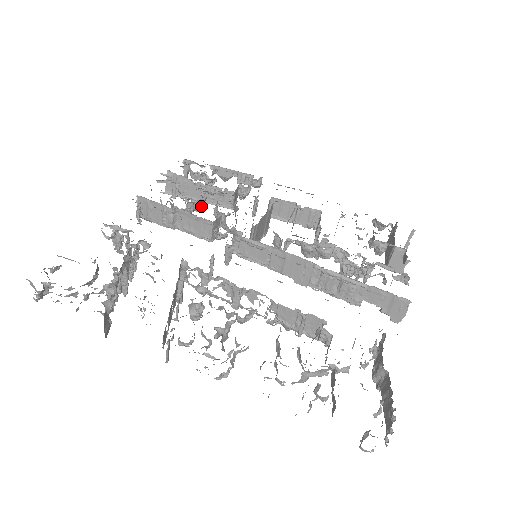
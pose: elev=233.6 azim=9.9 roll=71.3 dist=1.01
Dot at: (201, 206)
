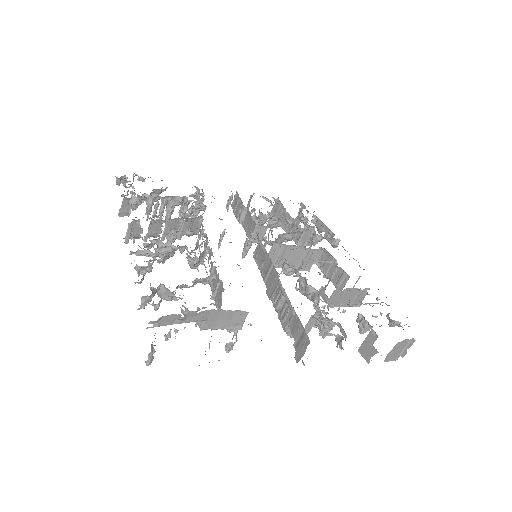
Dot at: (275, 227)
